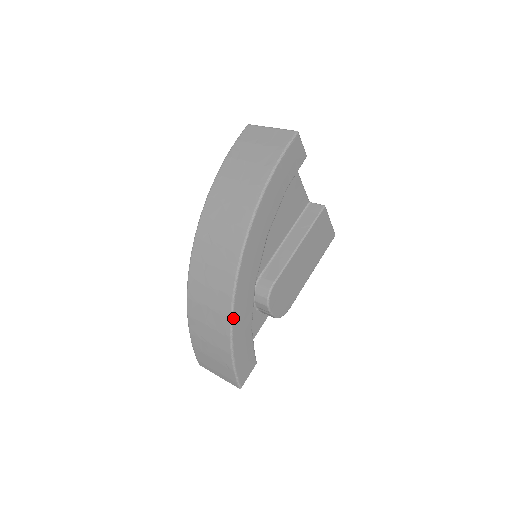
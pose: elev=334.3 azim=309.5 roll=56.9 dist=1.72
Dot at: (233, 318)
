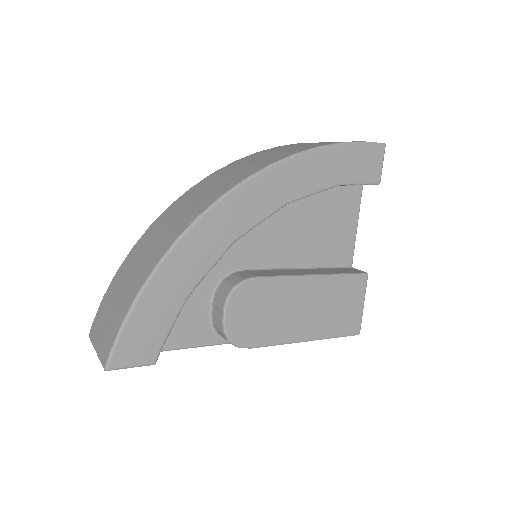
Dot at: (180, 242)
